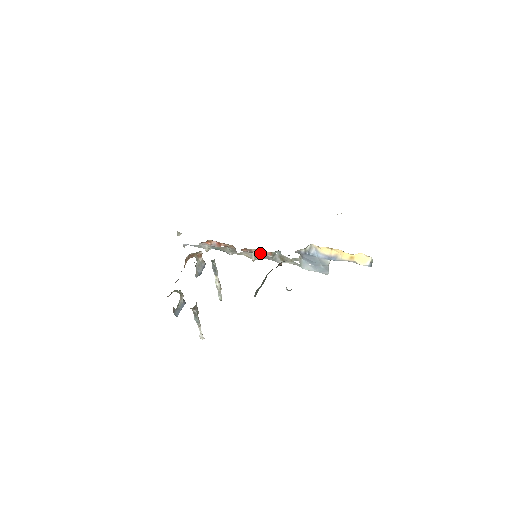
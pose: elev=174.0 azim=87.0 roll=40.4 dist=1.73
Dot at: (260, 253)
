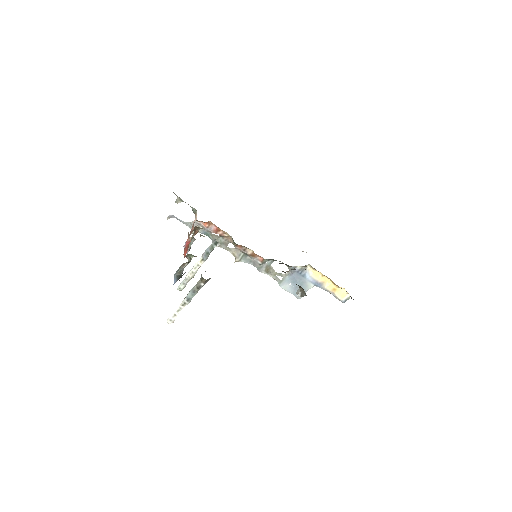
Dot at: (252, 256)
